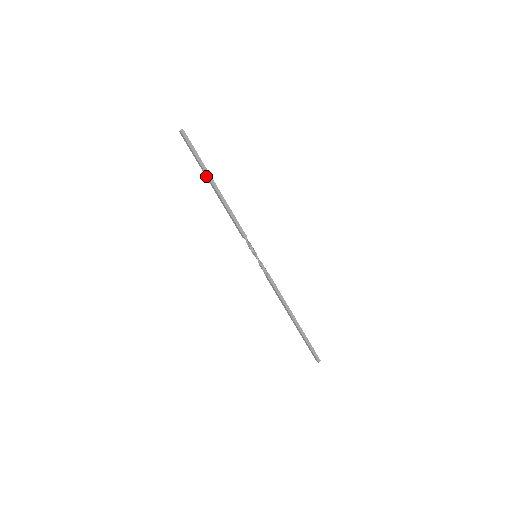
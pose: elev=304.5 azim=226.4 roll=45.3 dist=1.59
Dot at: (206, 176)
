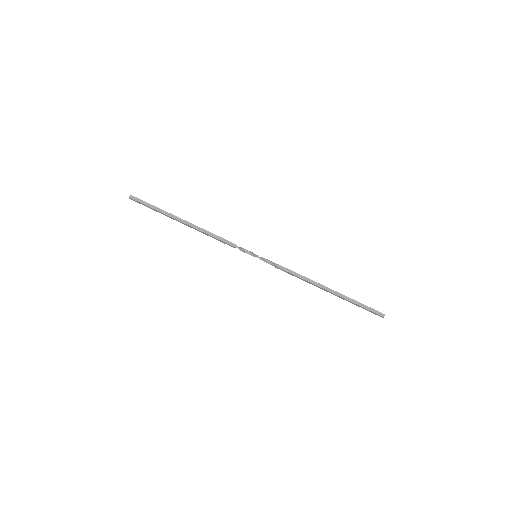
Dot at: (171, 218)
